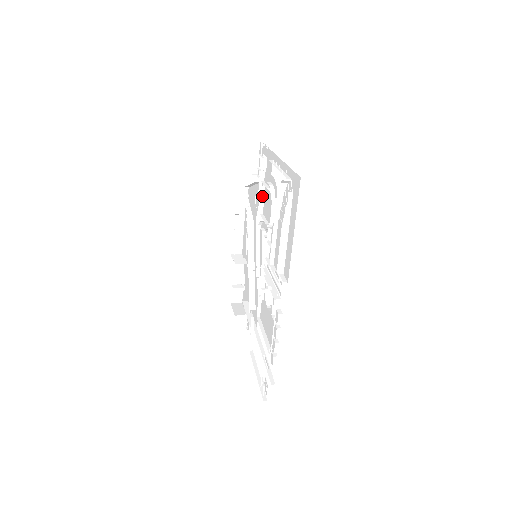
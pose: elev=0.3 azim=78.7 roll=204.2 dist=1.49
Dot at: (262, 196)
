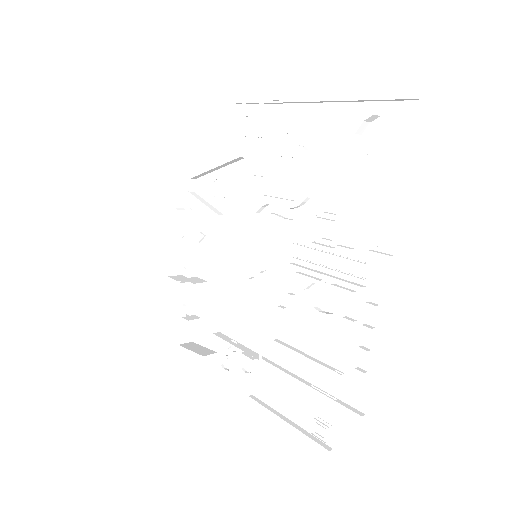
Dot at: (265, 170)
